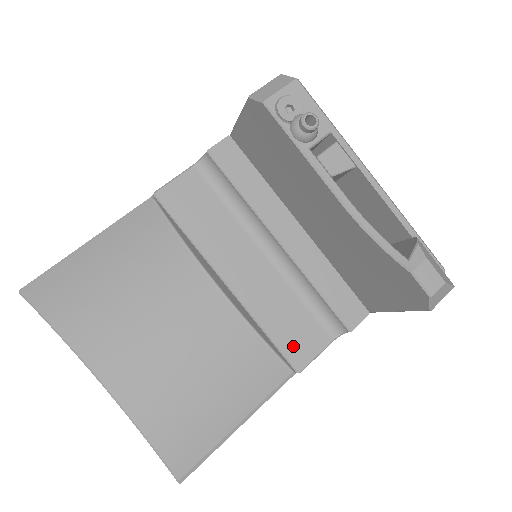
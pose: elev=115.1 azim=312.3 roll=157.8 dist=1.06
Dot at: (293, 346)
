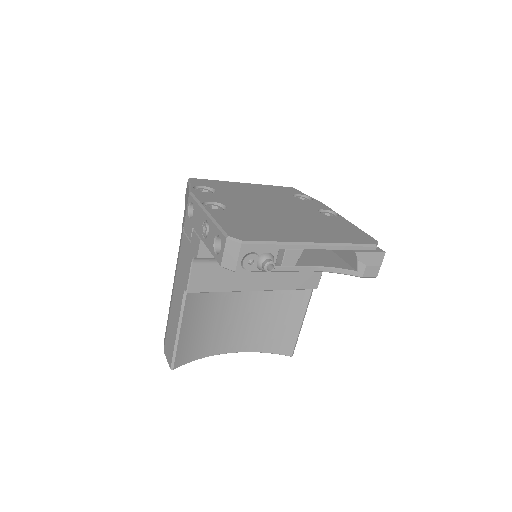
Dot at: (307, 283)
